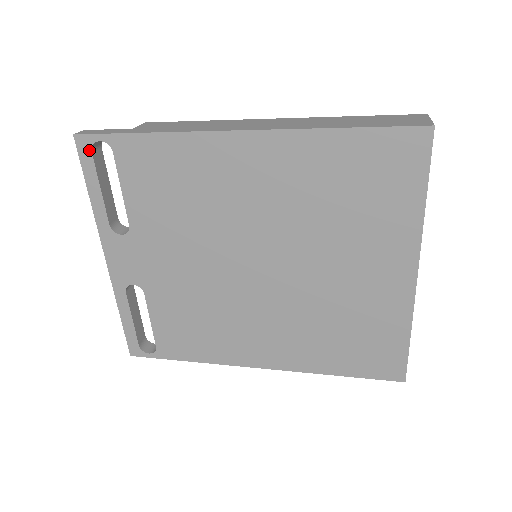
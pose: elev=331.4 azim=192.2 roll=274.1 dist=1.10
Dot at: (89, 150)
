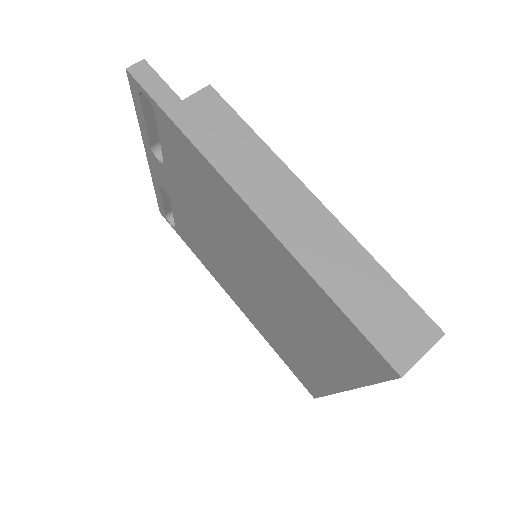
Dot at: (137, 91)
